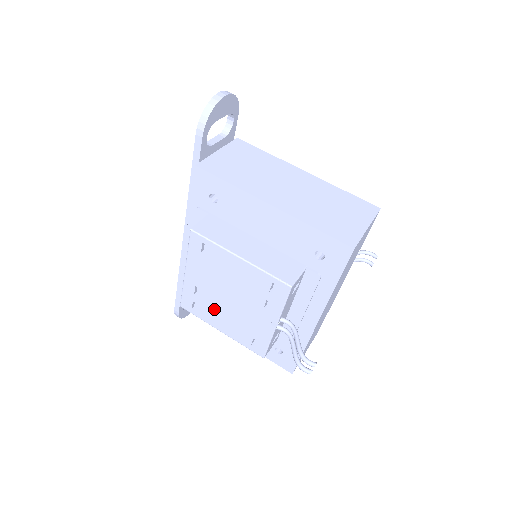
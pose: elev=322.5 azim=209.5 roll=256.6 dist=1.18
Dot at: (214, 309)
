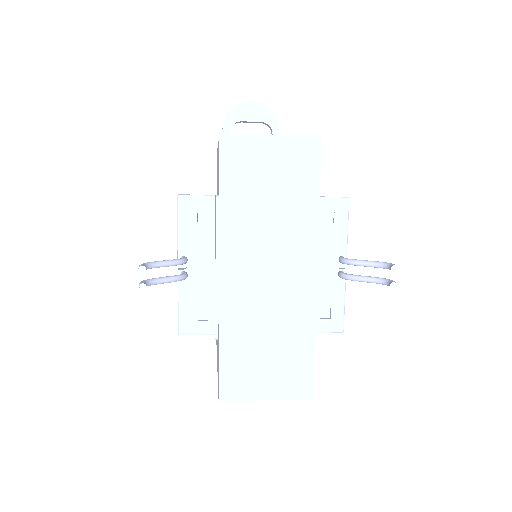
Dot at: occluded
